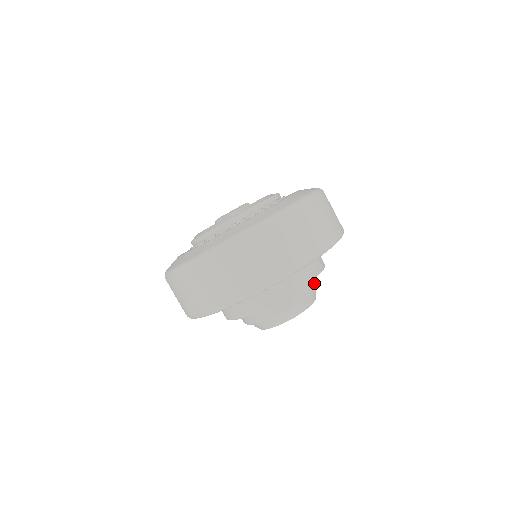
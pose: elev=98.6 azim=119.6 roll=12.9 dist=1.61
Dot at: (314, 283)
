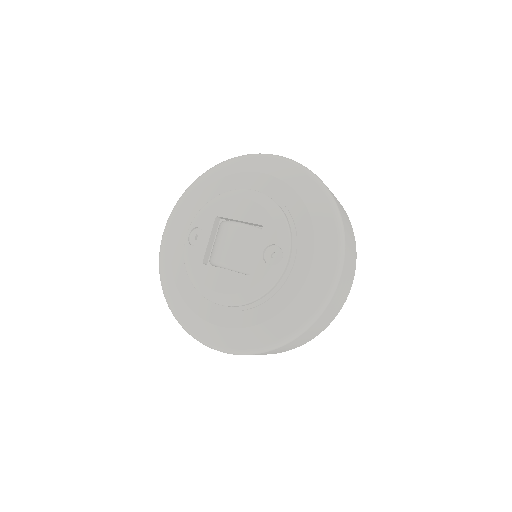
Dot at: occluded
